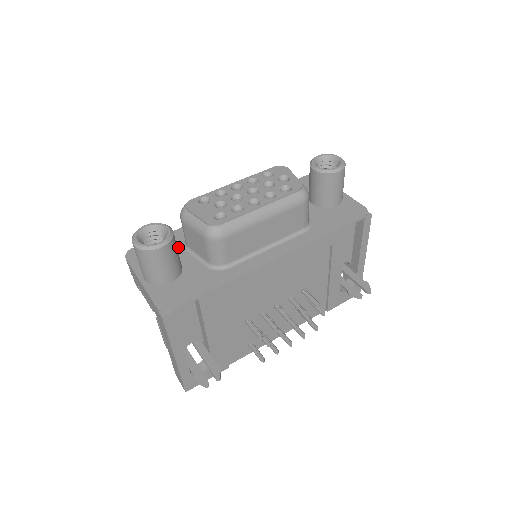
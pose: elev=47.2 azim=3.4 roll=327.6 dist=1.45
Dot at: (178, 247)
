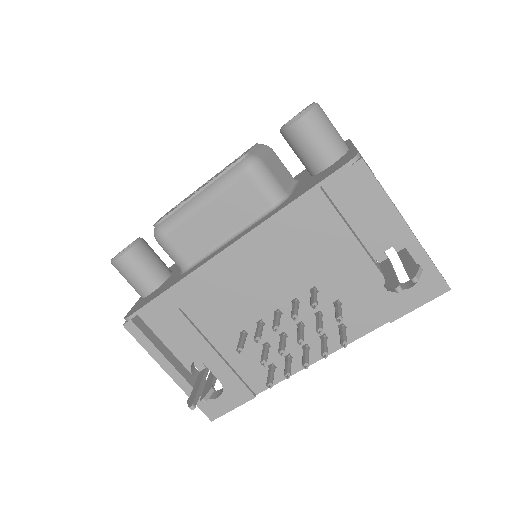
Dot at: occluded
